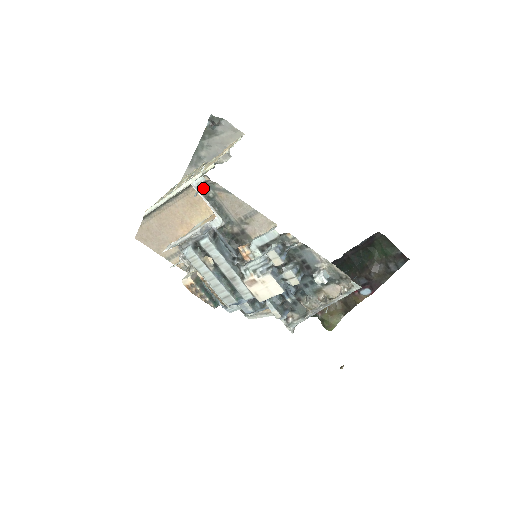
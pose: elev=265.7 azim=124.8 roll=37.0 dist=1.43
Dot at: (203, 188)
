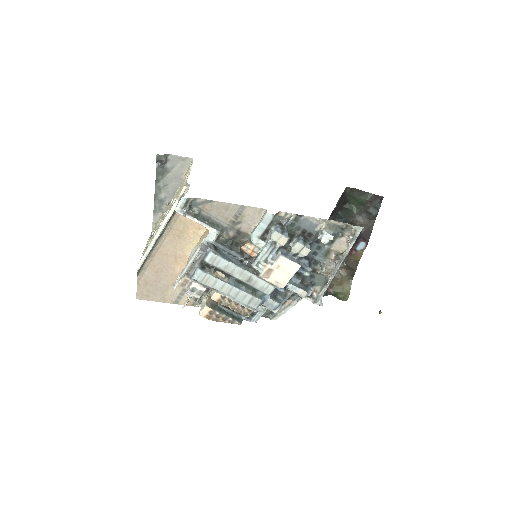
Dot at: (187, 208)
